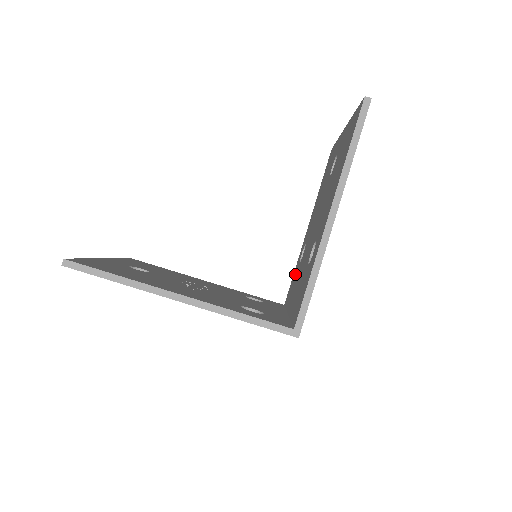
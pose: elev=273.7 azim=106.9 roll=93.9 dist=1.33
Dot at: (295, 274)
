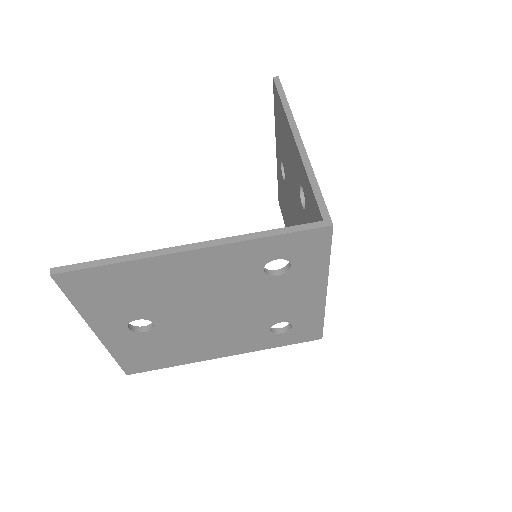
Dot at: occluded
